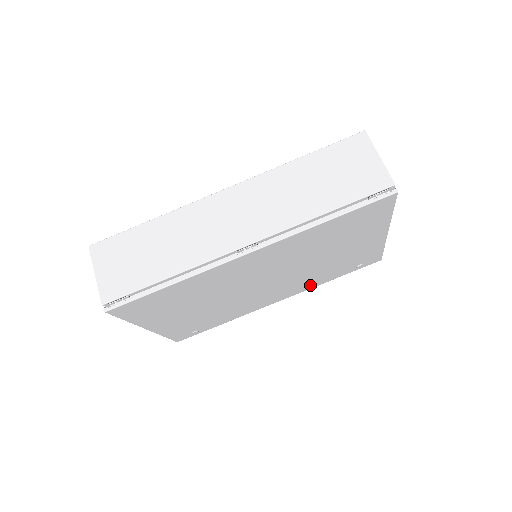
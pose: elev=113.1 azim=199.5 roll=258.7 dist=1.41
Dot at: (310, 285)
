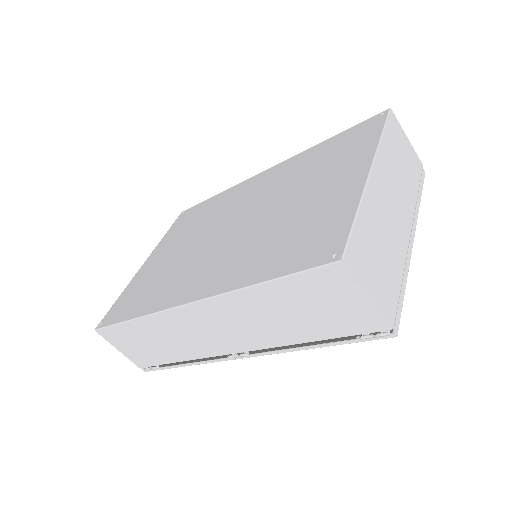
Dot at: occluded
